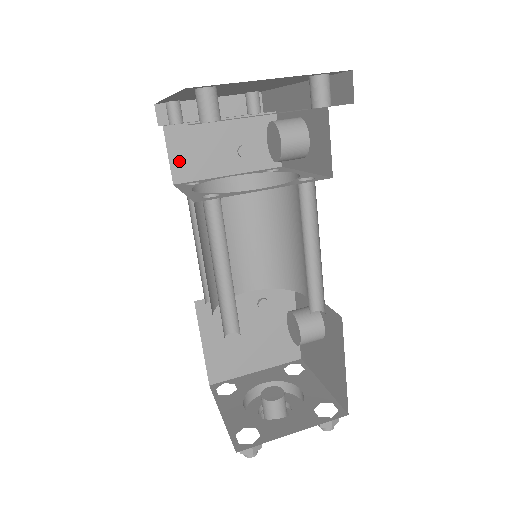
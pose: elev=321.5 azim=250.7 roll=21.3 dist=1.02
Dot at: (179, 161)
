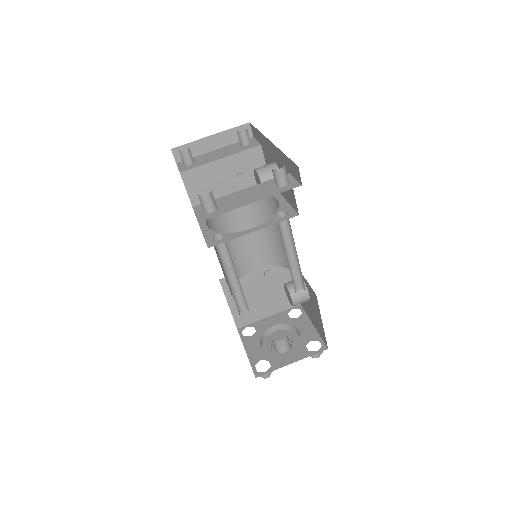
Dot at: (195, 193)
